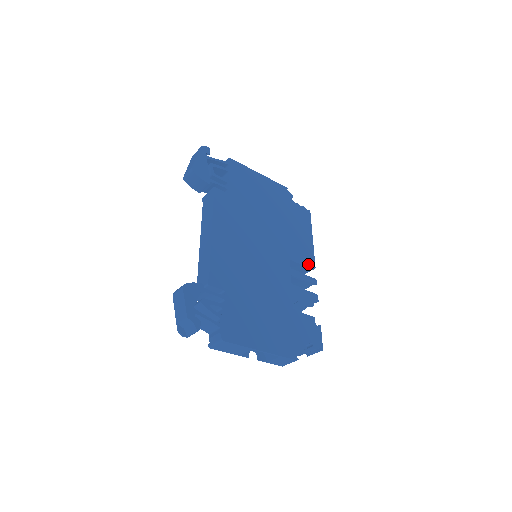
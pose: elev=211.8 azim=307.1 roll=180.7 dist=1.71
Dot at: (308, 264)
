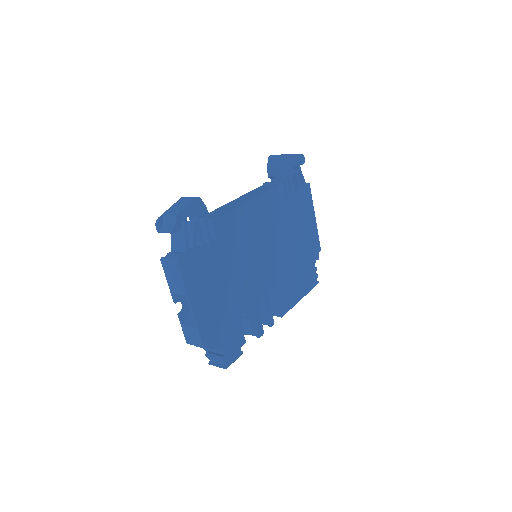
Dot at: (281, 308)
